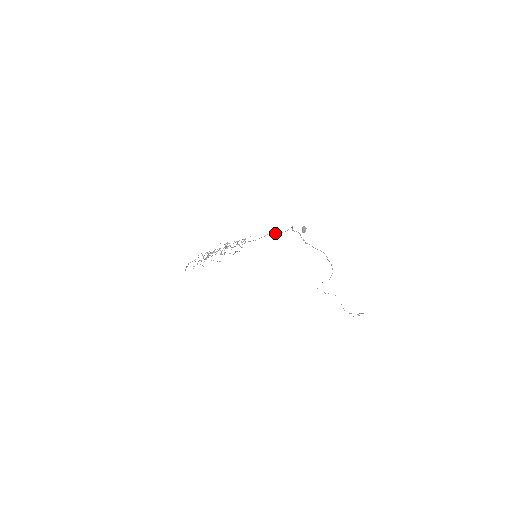
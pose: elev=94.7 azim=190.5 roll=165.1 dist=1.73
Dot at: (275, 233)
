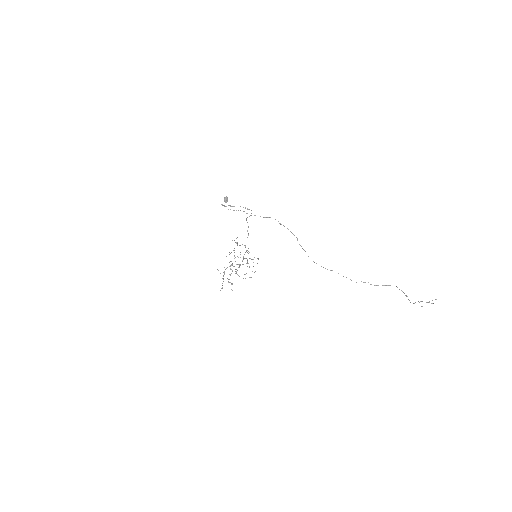
Dot at: occluded
